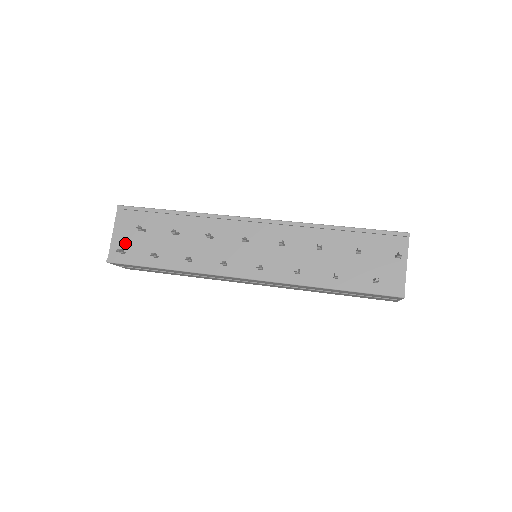
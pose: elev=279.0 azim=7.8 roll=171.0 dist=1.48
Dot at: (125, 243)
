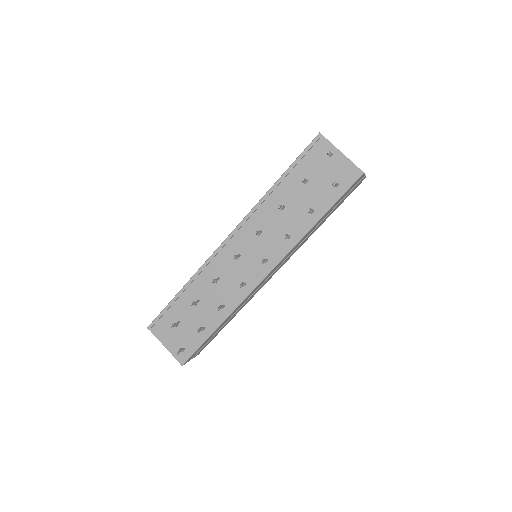
Dot at: (178, 343)
